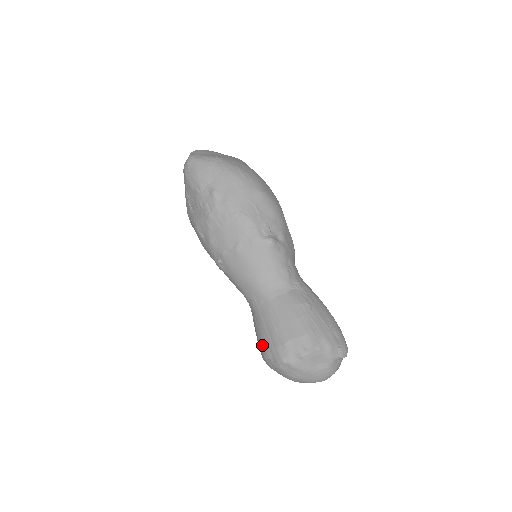
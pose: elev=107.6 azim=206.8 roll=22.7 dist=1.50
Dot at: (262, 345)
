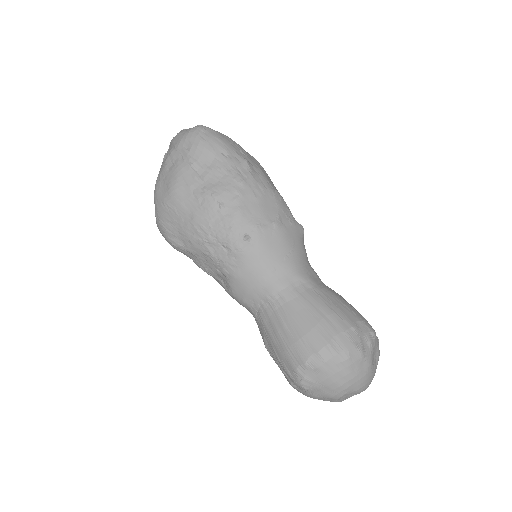
Dot at: (317, 336)
